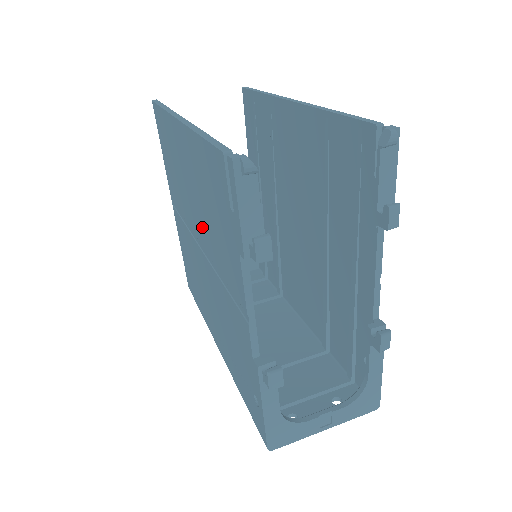
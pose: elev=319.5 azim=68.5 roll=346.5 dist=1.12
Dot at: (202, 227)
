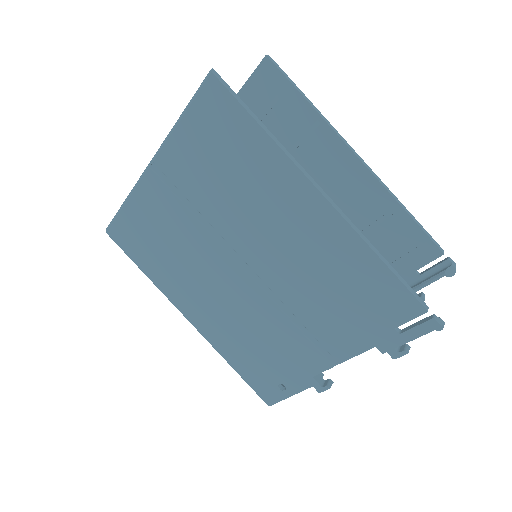
Dot at: (282, 273)
